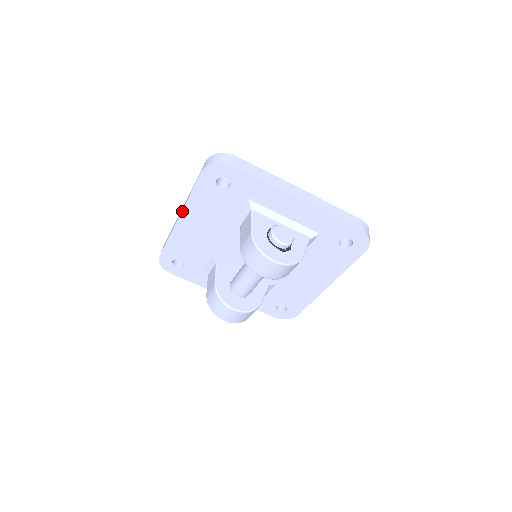
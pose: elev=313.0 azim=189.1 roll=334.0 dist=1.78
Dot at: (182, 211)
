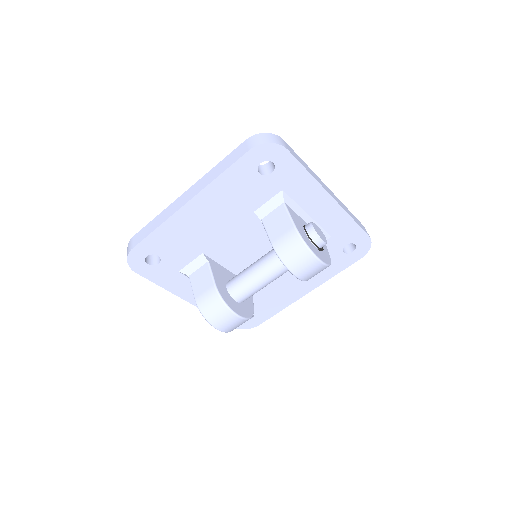
Dot at: (197, 194)
